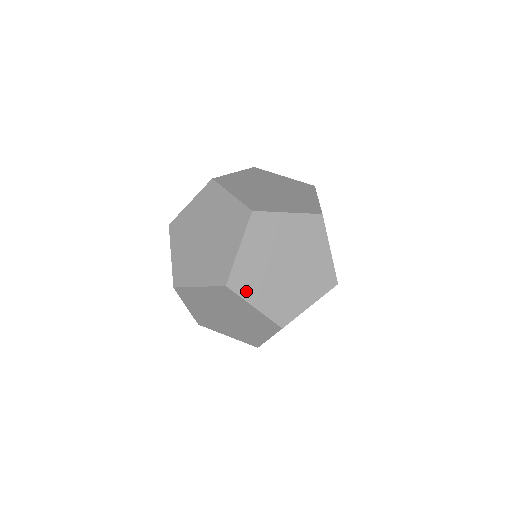
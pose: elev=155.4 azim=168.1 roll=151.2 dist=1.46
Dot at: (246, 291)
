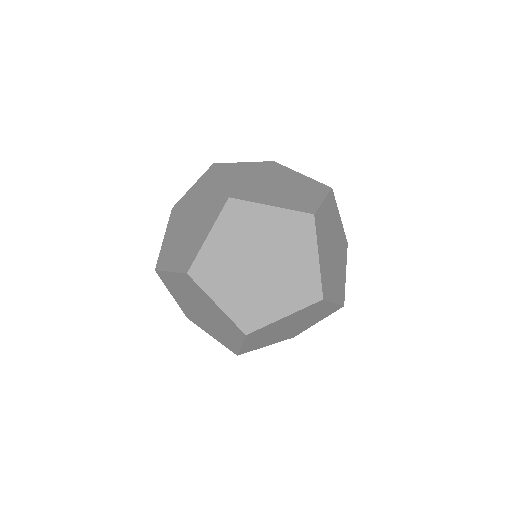
Dot at: (252, 198)
